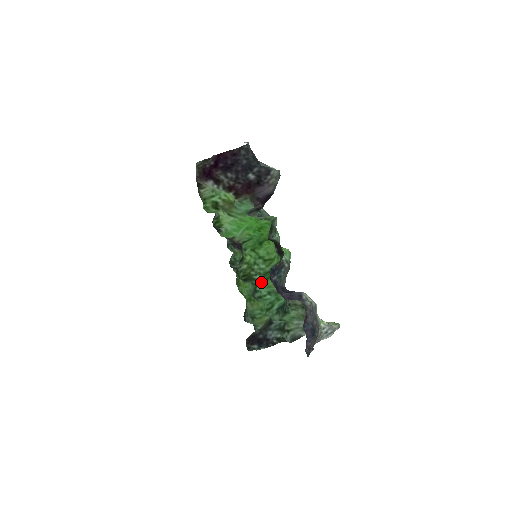
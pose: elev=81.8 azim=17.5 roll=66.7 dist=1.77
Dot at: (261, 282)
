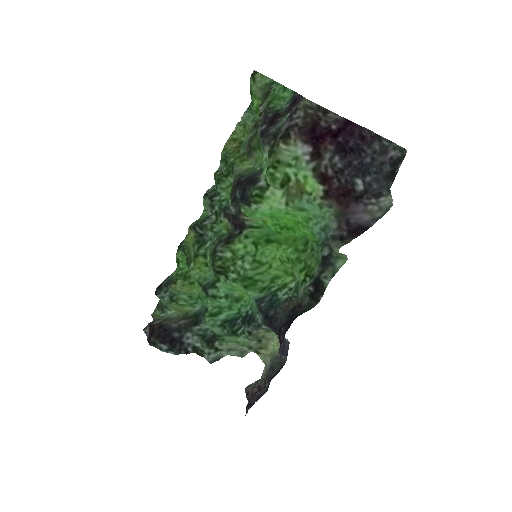
Dot at: (231, 282)
